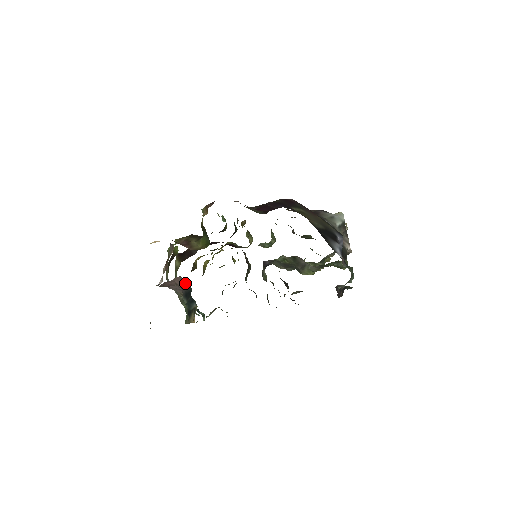
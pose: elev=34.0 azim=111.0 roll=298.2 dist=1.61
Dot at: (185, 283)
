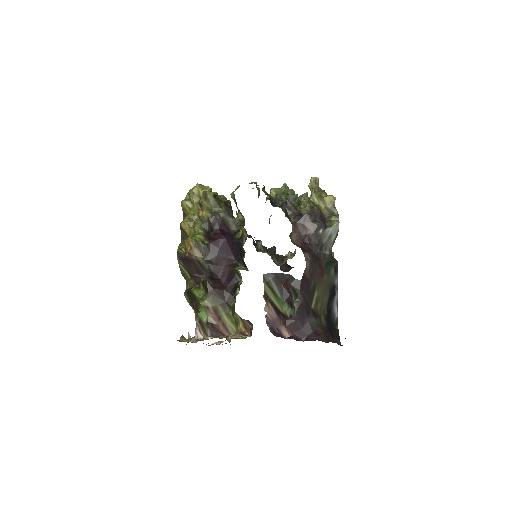
Dot at: occluded
